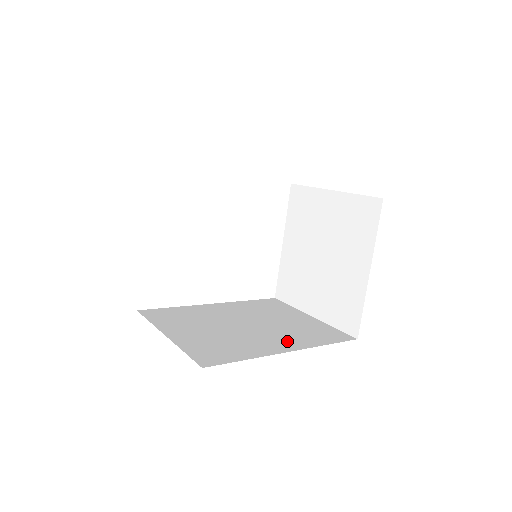
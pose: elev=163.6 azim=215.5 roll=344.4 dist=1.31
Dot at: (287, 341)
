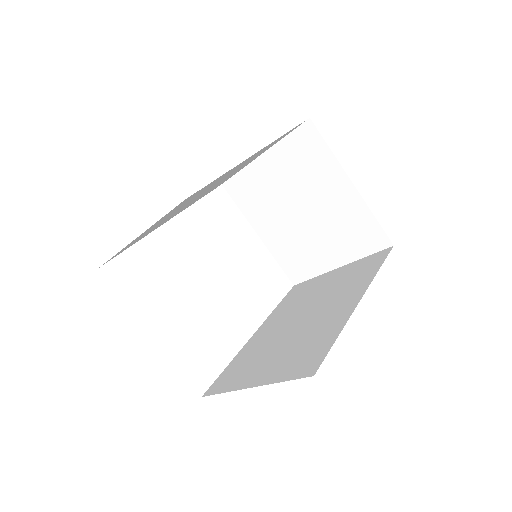
Dot at: (347, 297)
